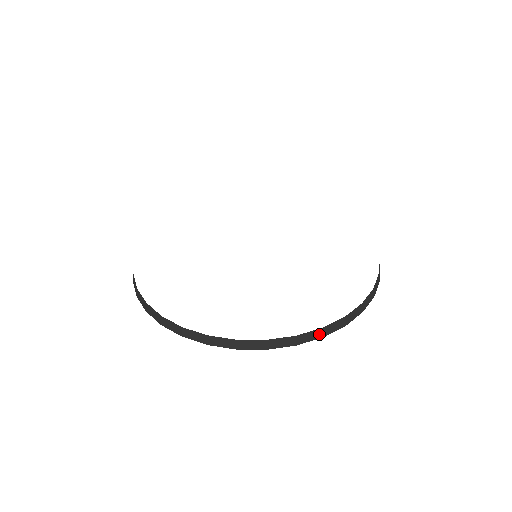
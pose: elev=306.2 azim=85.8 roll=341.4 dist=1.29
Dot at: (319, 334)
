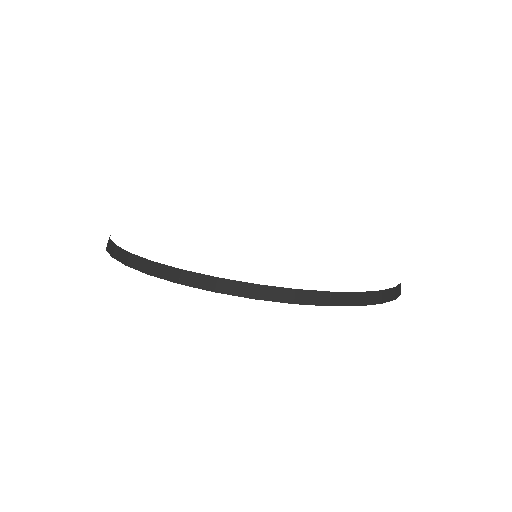
Dot at: (400, 290)
